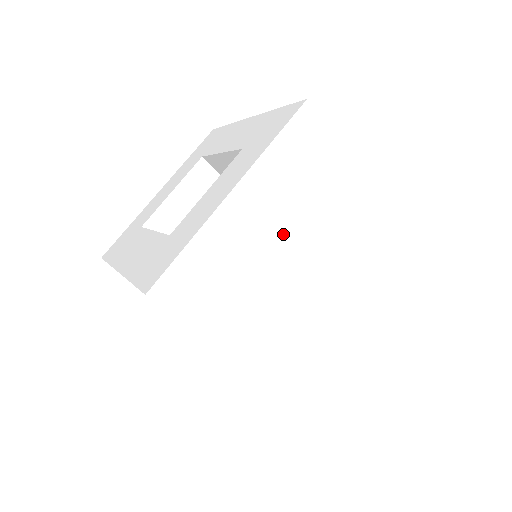
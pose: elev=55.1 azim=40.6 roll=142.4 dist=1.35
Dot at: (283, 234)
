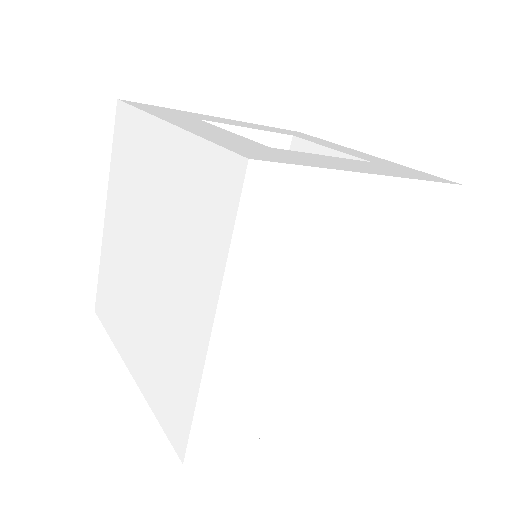
Dot at: (357, 258)
